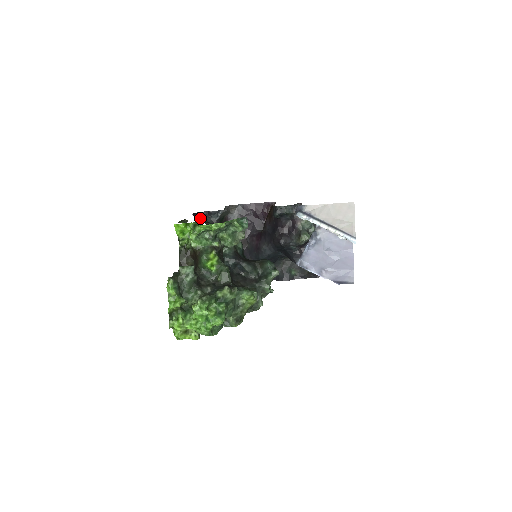
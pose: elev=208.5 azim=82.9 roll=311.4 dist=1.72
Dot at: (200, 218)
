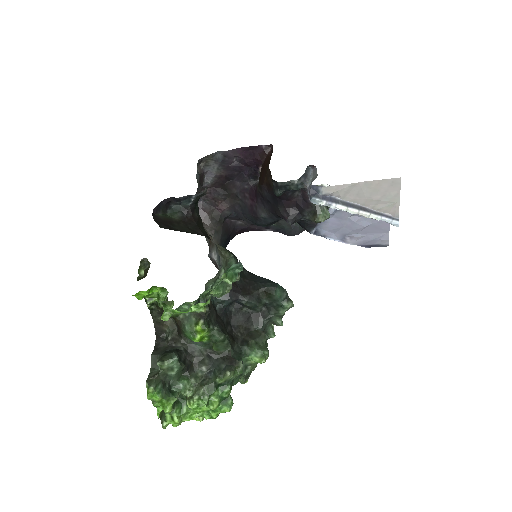
Dot at: (165, 209)
